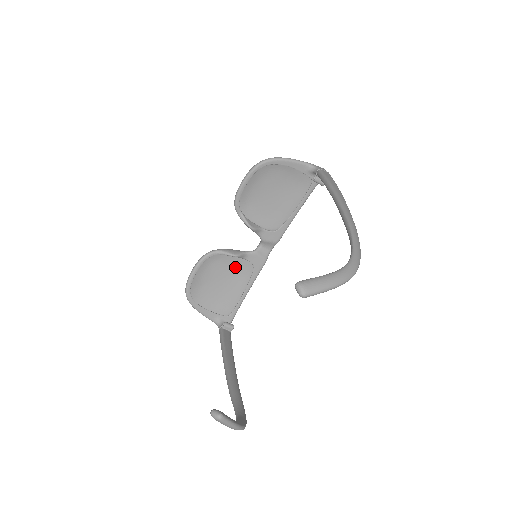
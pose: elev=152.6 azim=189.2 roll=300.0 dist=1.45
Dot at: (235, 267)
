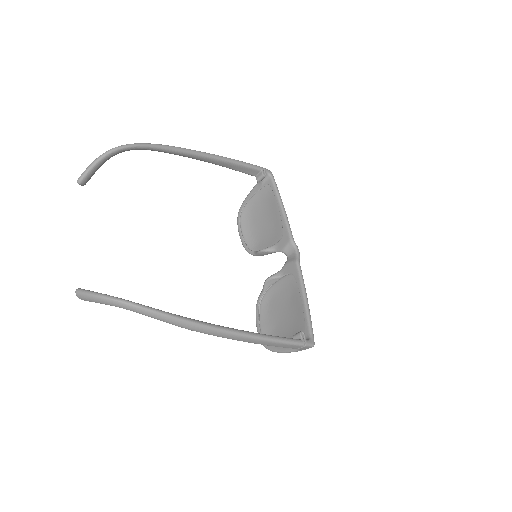
Dot at: (285, 291)
